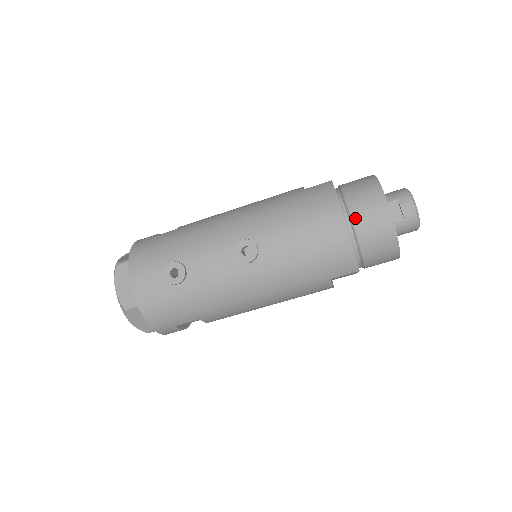
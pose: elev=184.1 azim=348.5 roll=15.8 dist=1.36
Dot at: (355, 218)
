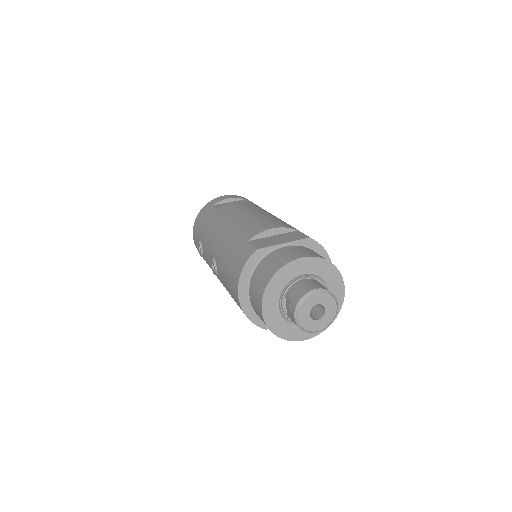
Dot at: (250, 297)
